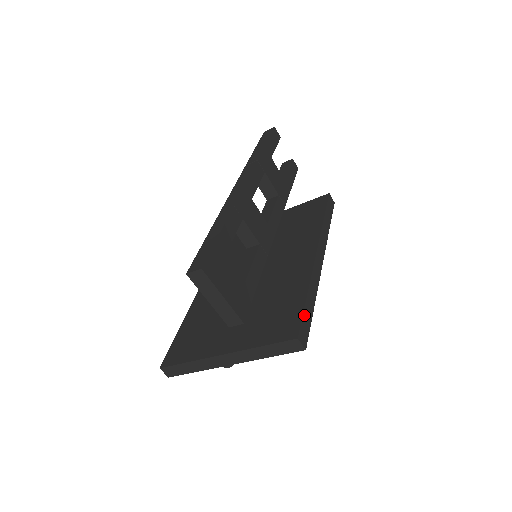
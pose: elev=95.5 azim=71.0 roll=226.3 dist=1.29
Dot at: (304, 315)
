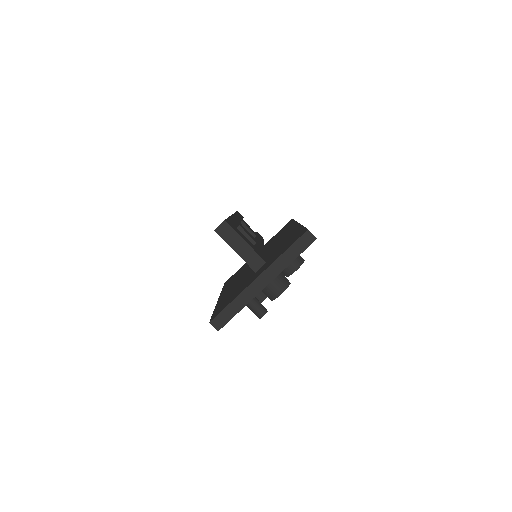
Dot at: occluded
